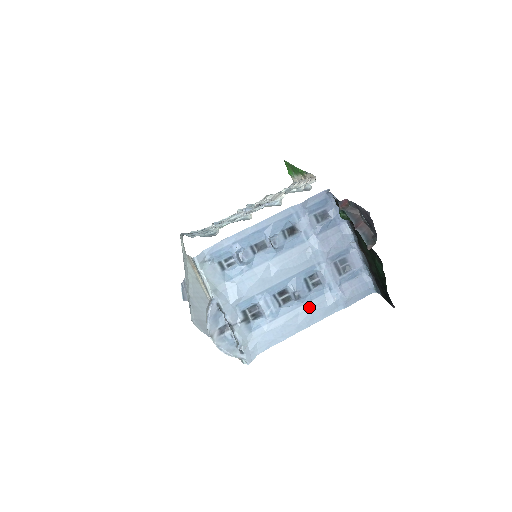
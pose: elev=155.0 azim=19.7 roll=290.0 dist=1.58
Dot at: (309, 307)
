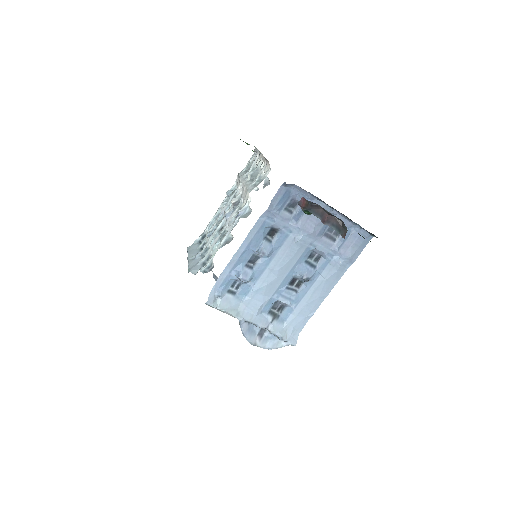
Dot at: (321, 280)
